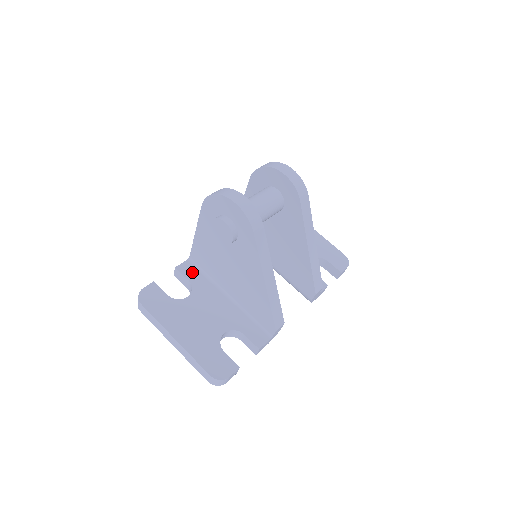
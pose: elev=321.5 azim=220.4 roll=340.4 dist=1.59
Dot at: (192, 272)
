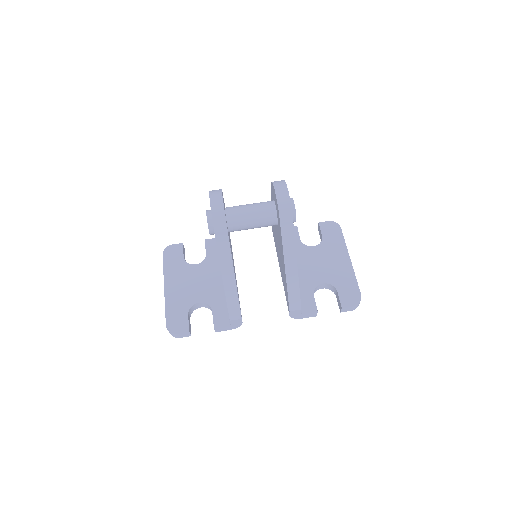
Dot at: (213, 248)
